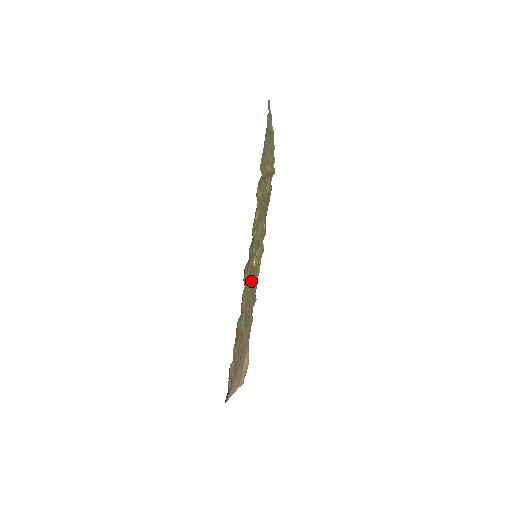
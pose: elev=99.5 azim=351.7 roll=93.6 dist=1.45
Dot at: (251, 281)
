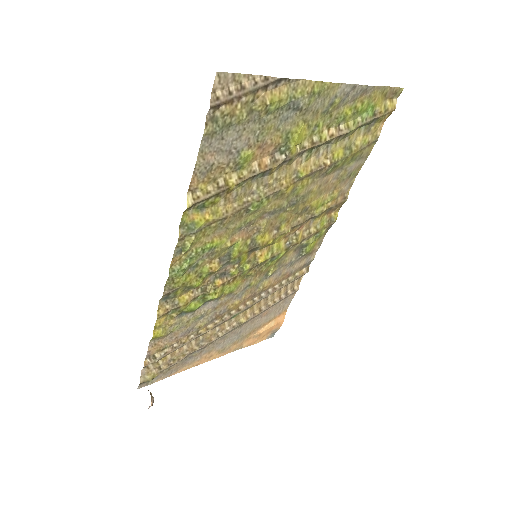
Dot at: (209, 296)
